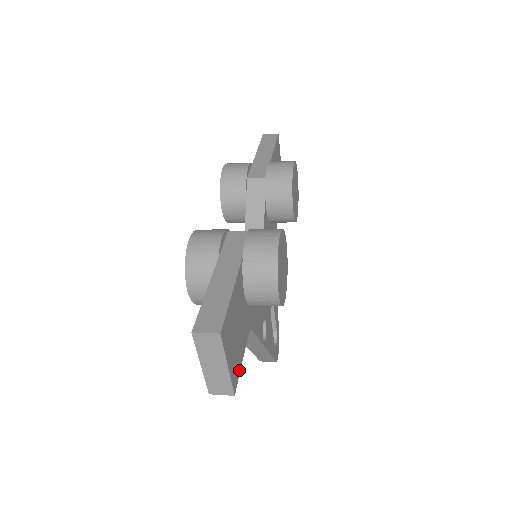
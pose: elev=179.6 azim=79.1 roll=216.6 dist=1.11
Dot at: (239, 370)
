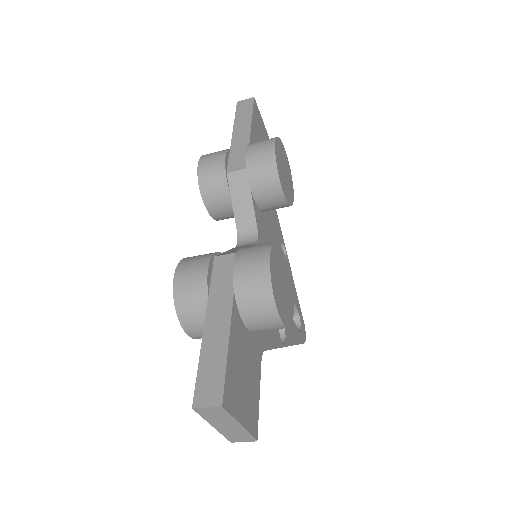
Dot at: (257, 410)
